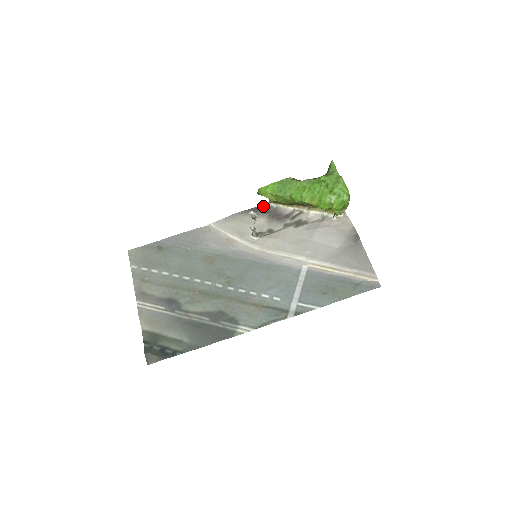
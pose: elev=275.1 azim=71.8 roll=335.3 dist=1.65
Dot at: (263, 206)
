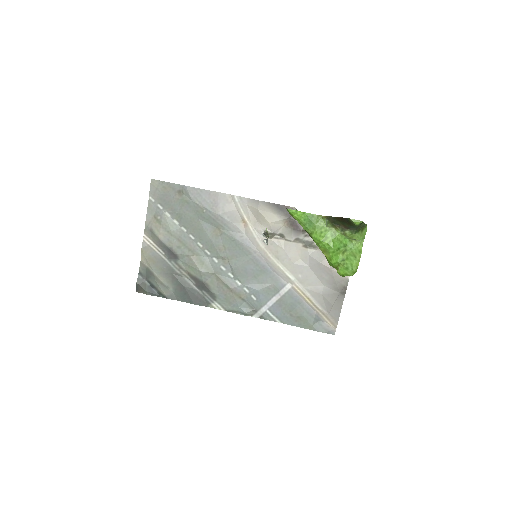
Dot at: (289, 208)
